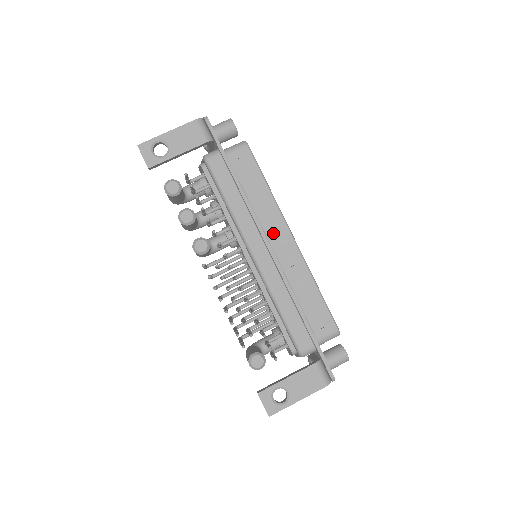
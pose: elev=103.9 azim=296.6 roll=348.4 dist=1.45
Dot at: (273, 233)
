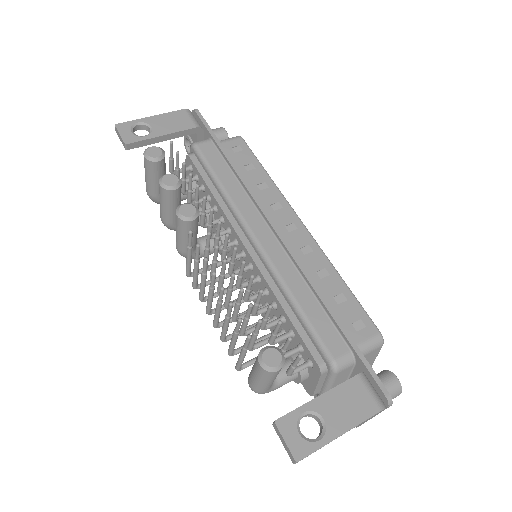
Dot at: (278, 218)
